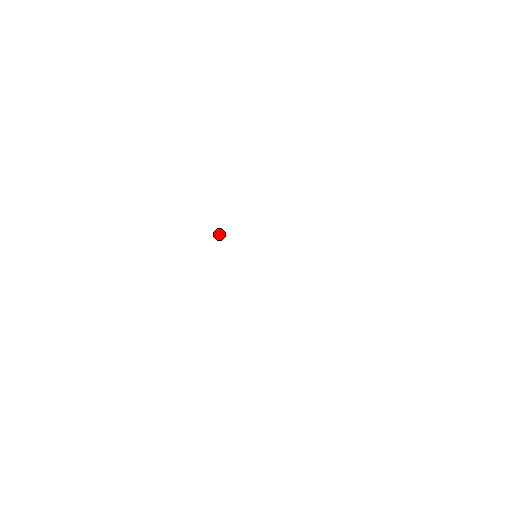
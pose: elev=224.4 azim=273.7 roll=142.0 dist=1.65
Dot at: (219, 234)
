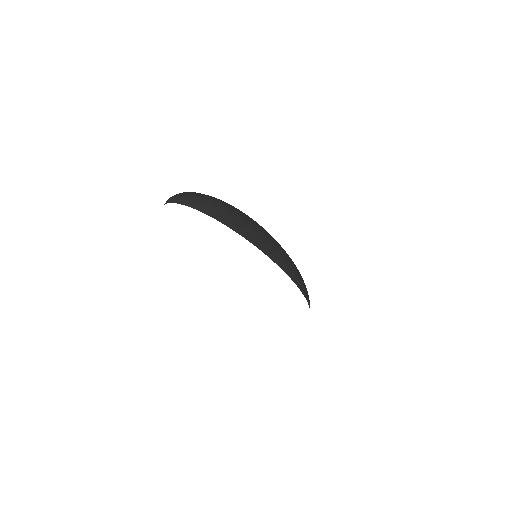
Dot at: occluded
